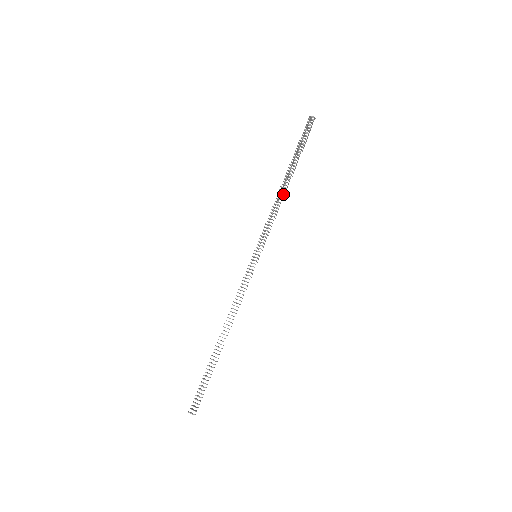
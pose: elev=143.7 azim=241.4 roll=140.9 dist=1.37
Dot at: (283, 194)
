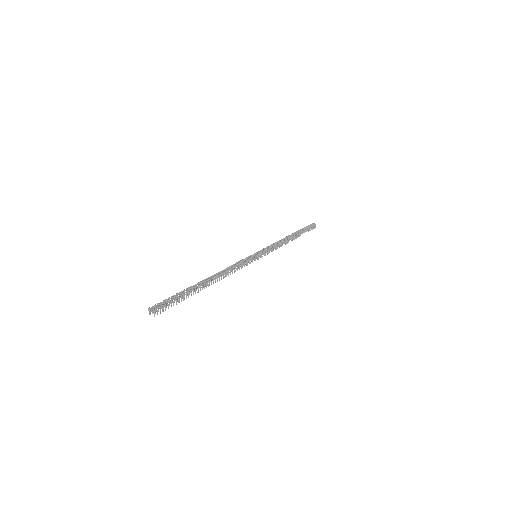
Dot at: (286, 240)
